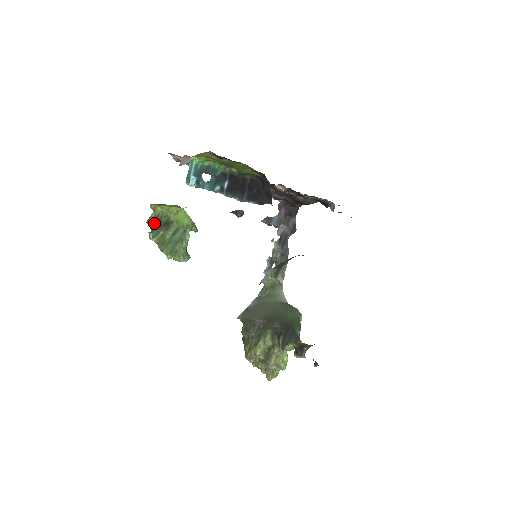
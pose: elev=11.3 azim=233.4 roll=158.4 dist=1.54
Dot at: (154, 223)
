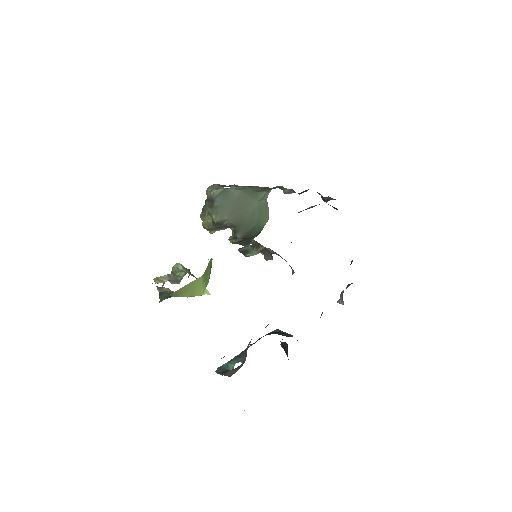
Dot at: (166, 295)
